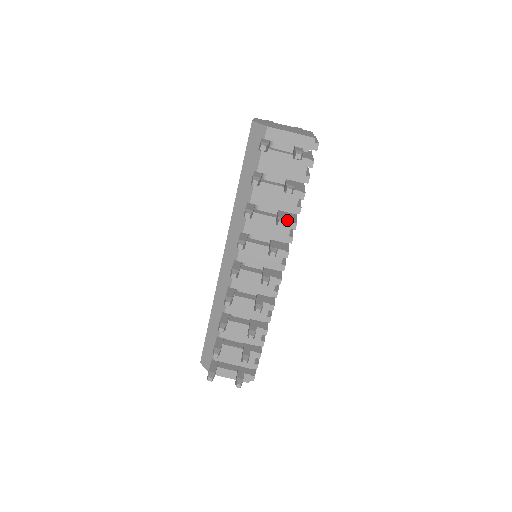
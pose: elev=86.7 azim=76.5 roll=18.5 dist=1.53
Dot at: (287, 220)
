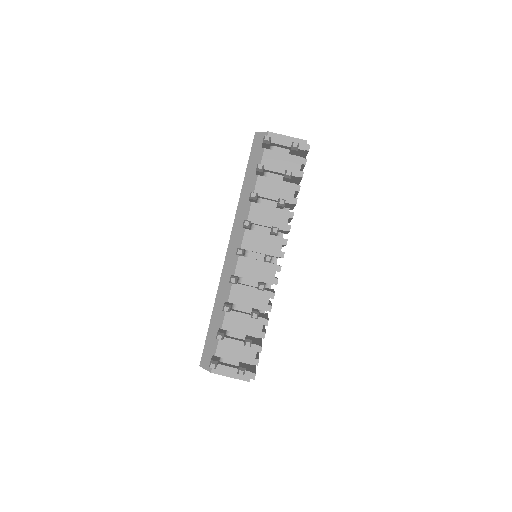
Dot at: (285, 210)
